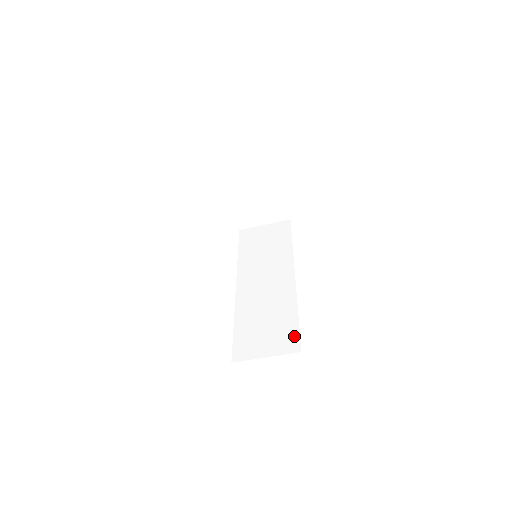
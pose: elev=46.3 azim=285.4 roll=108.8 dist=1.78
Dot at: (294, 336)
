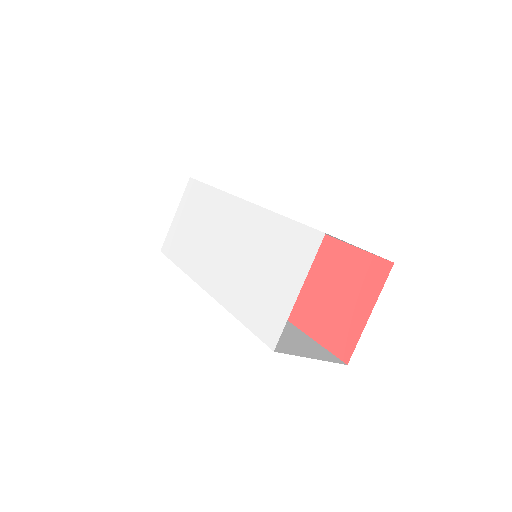
Dot at: (324, 350)
